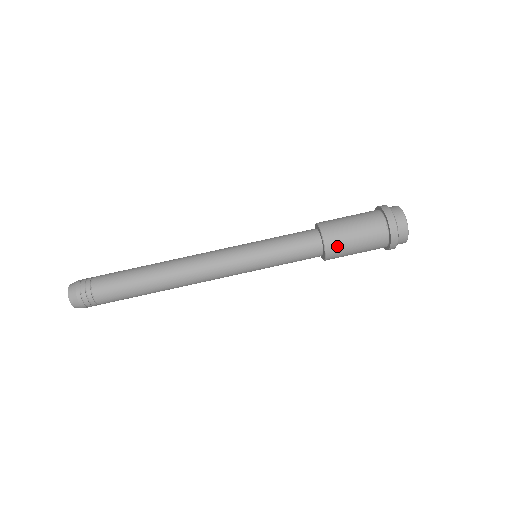
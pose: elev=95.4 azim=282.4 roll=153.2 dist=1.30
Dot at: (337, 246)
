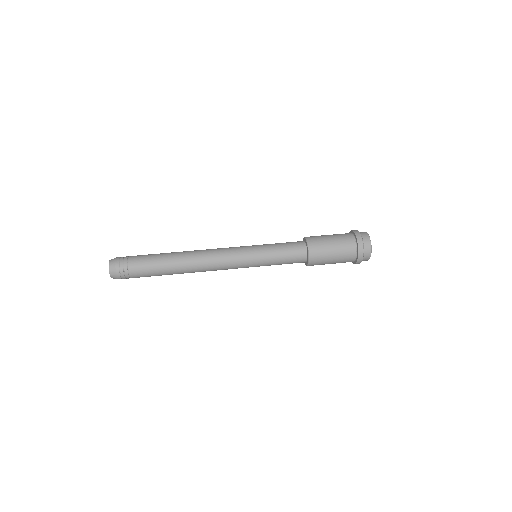
Dot at: (316, 240)
